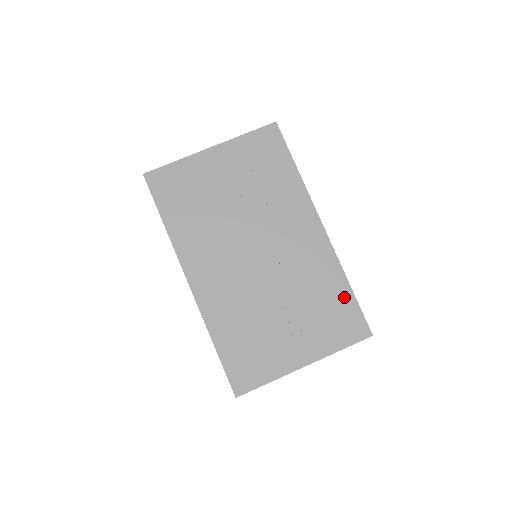
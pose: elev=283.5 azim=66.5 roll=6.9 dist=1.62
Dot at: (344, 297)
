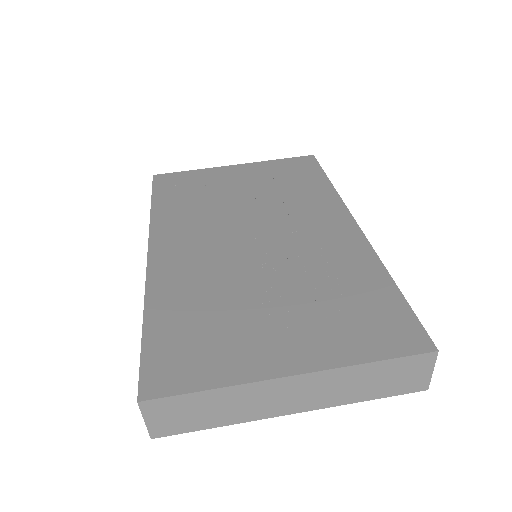
Dot at: (382, 293)
